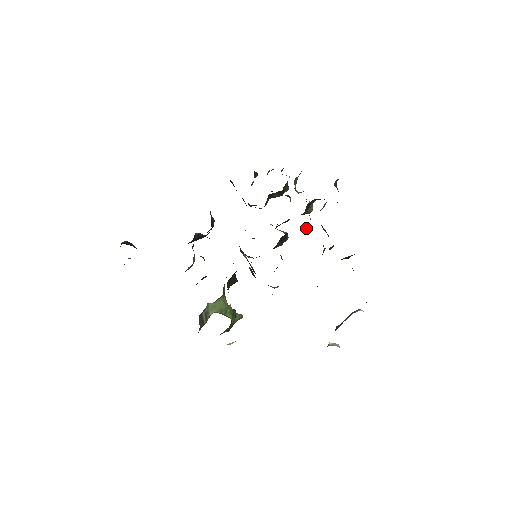
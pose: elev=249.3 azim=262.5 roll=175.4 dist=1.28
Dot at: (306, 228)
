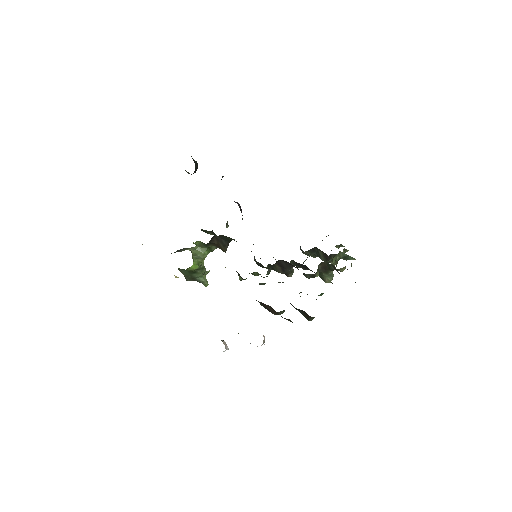
Dot at: occluded
